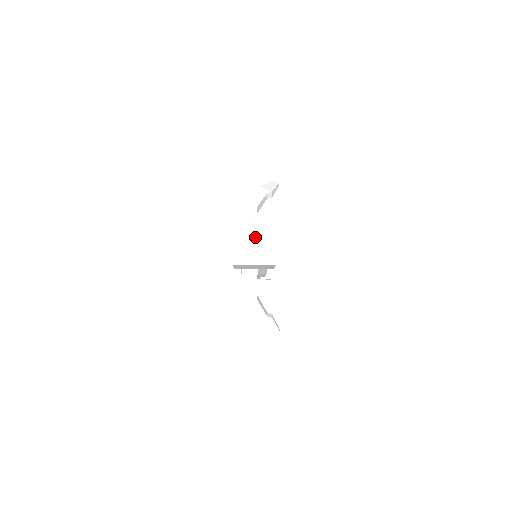
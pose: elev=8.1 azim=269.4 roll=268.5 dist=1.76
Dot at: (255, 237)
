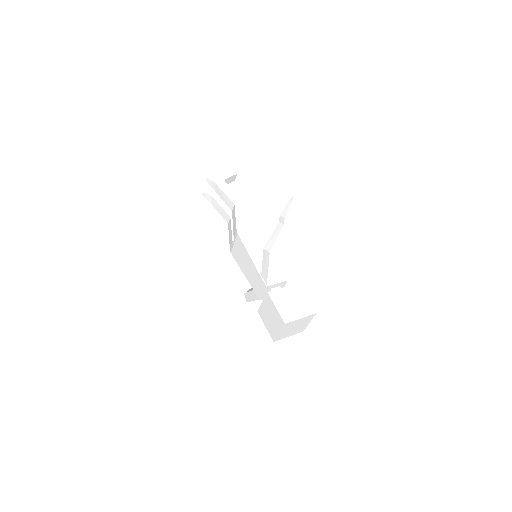
Dot at: (297, 325)
